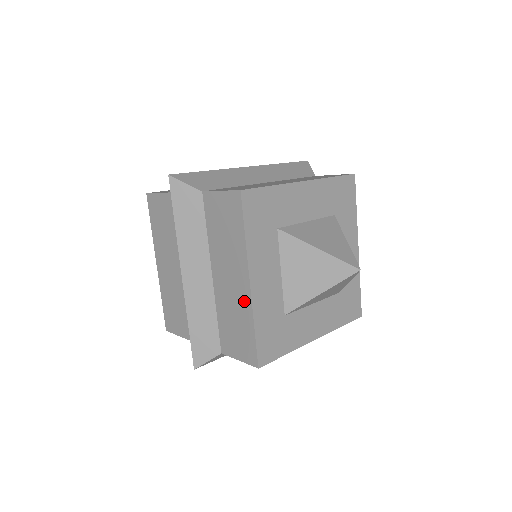
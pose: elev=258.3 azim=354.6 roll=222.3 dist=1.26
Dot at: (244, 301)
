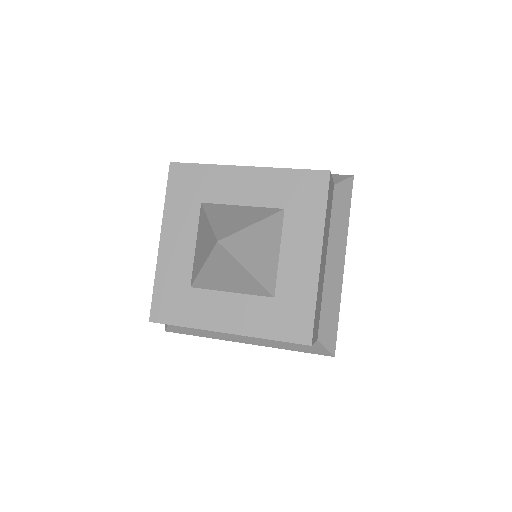
Dot at: occluded
